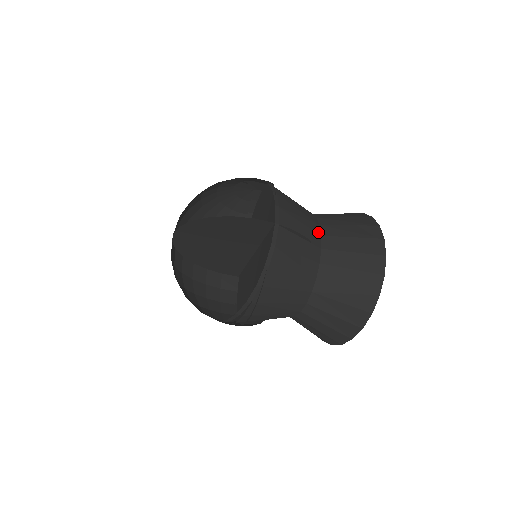
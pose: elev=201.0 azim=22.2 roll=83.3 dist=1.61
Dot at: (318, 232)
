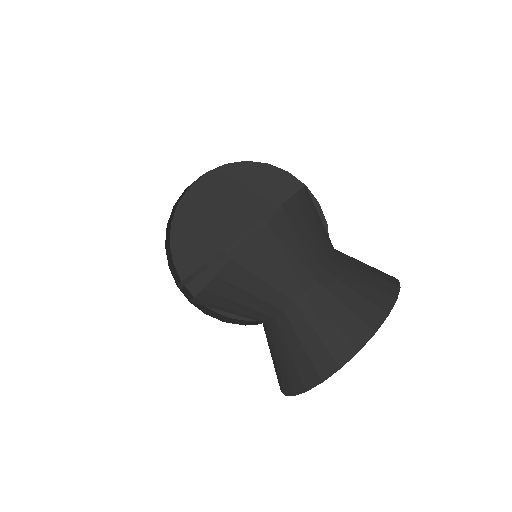
Dot at: occluded
